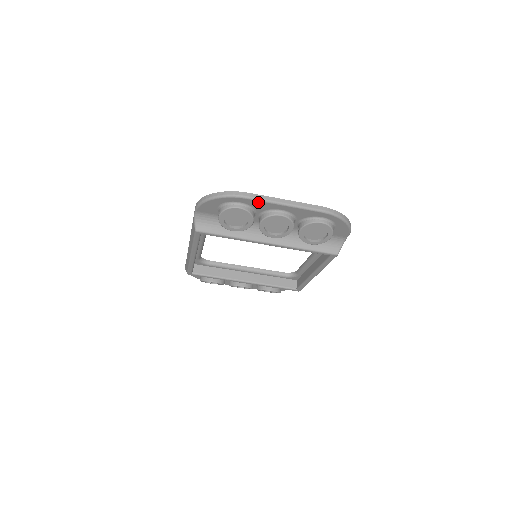
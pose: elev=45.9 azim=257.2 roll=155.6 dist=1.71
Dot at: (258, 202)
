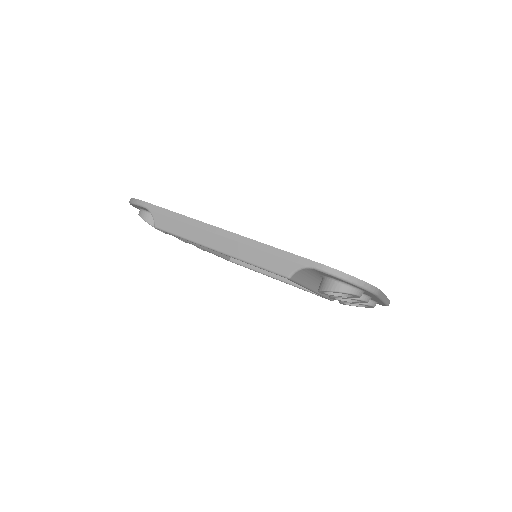
Dot at: (375, 296)
